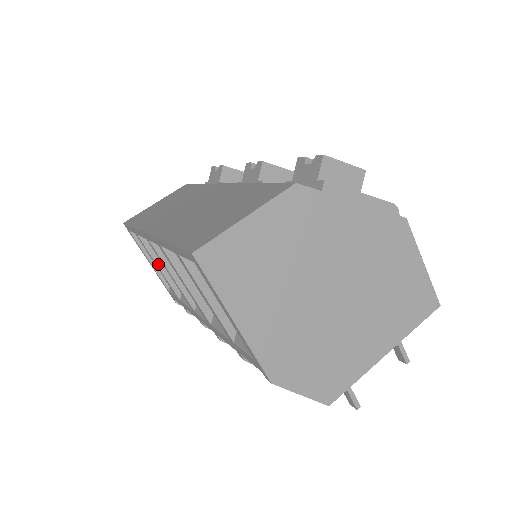
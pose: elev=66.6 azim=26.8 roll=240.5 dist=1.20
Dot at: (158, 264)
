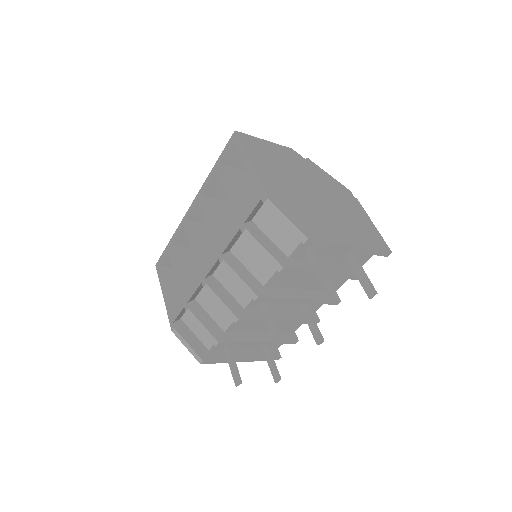
Dot at: (178, 267)
